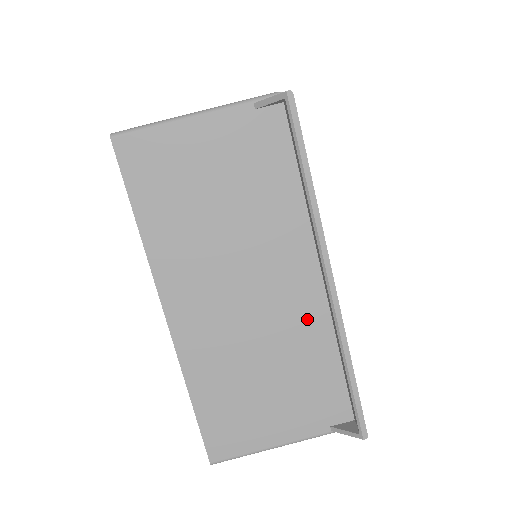
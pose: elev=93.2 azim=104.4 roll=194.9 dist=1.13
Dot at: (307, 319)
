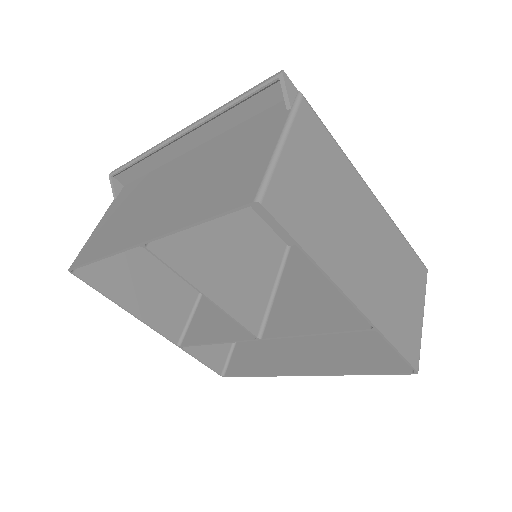
Dot at: (208, 150)
